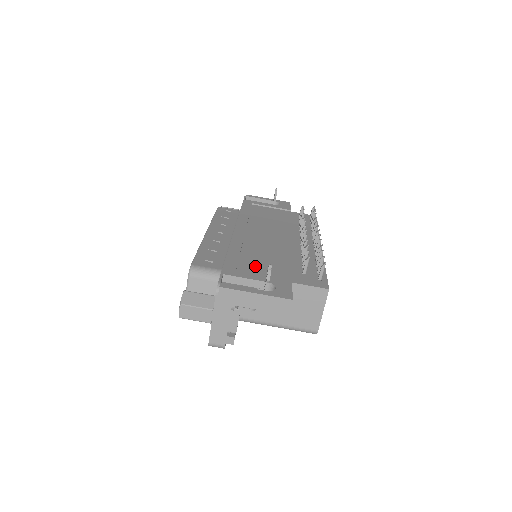
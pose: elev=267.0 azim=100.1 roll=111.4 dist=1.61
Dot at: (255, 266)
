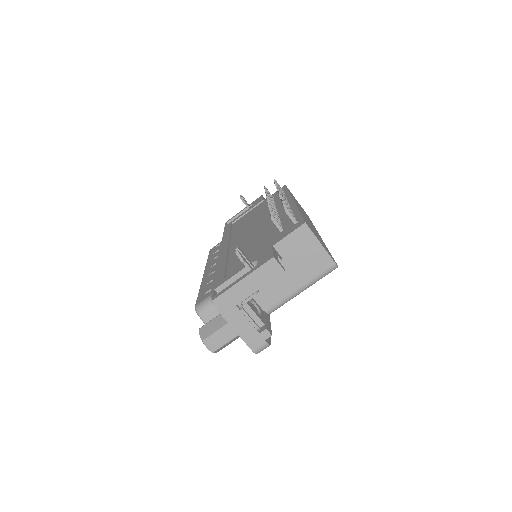
Dot at: (240, 262)
